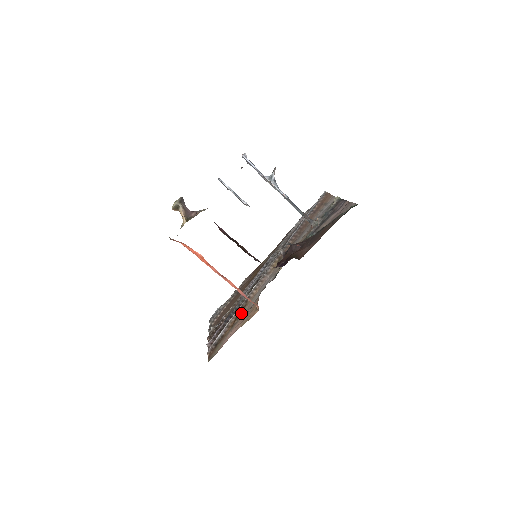
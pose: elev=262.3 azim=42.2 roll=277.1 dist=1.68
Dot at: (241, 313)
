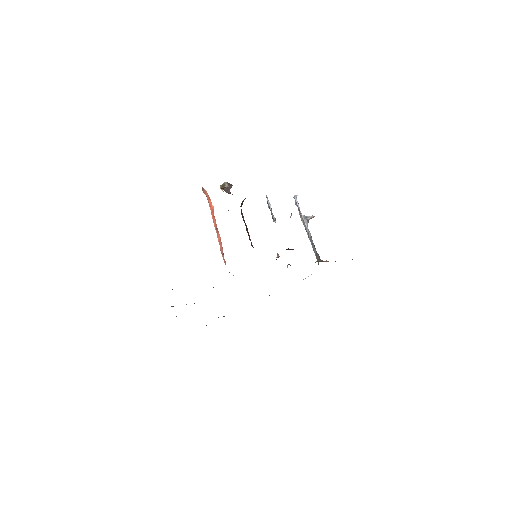
Dot at: occluded
